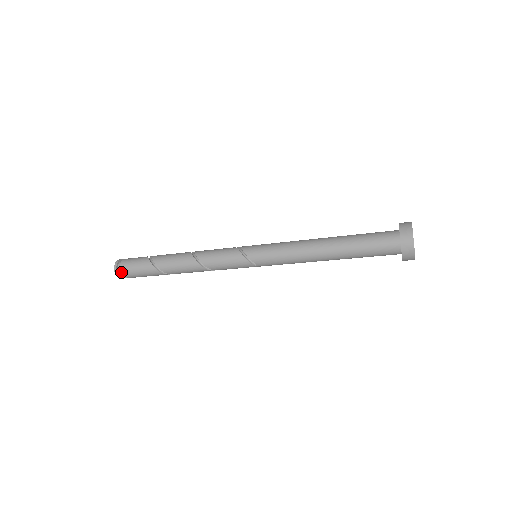
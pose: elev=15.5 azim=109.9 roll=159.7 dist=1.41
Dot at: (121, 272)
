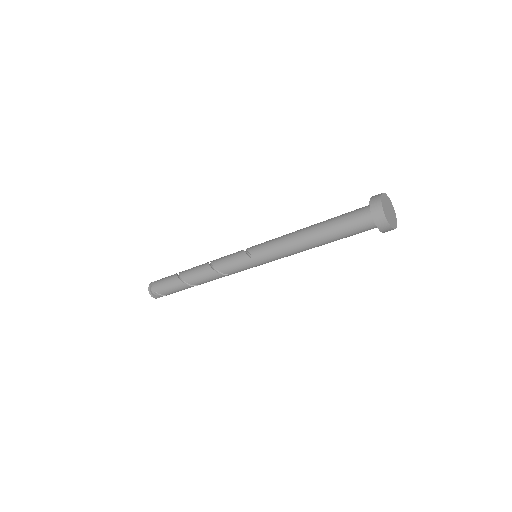
Dot at: (153, 285)
